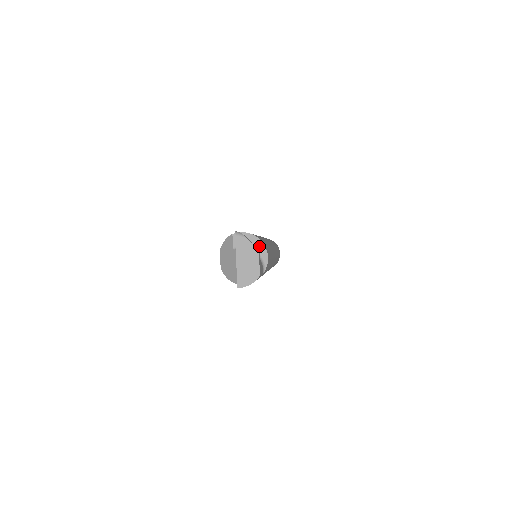
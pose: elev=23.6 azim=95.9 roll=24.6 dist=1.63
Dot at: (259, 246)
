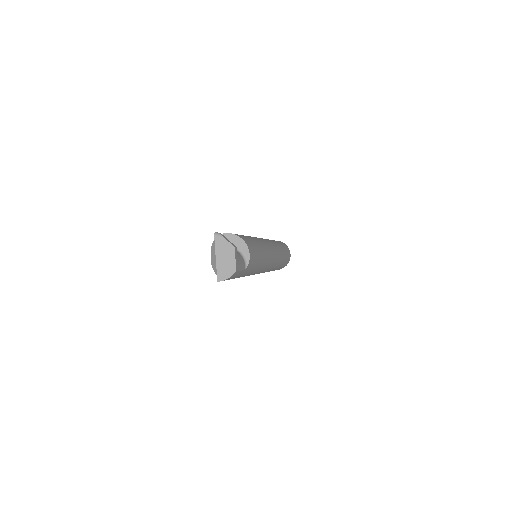
Dot at: (242, 245)
